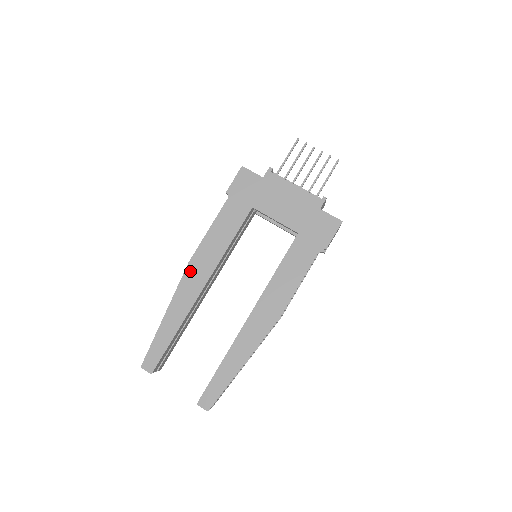
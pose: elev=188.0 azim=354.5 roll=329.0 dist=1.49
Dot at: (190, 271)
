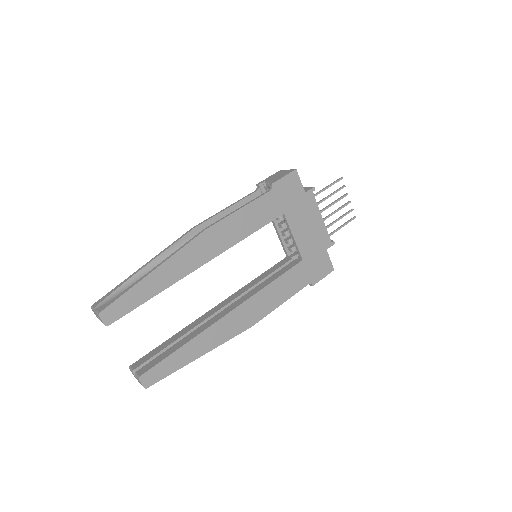
Dot at: (202, 239)
